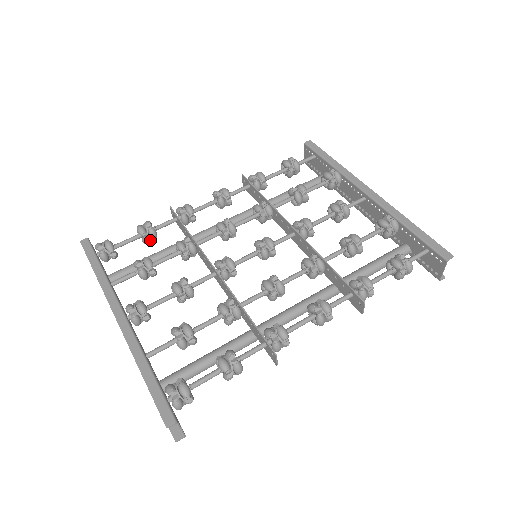
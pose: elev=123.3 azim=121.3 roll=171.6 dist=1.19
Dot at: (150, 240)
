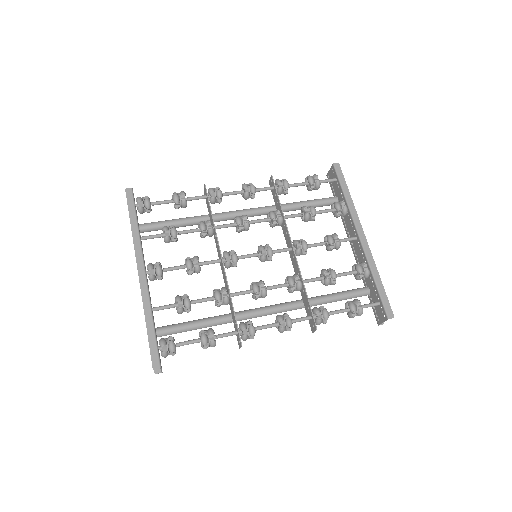
Dot at: occluded
